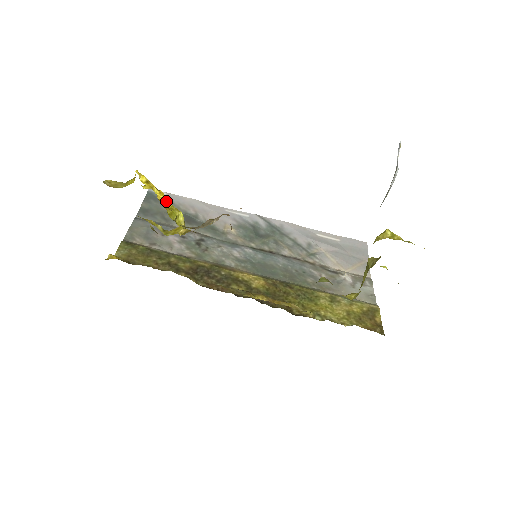
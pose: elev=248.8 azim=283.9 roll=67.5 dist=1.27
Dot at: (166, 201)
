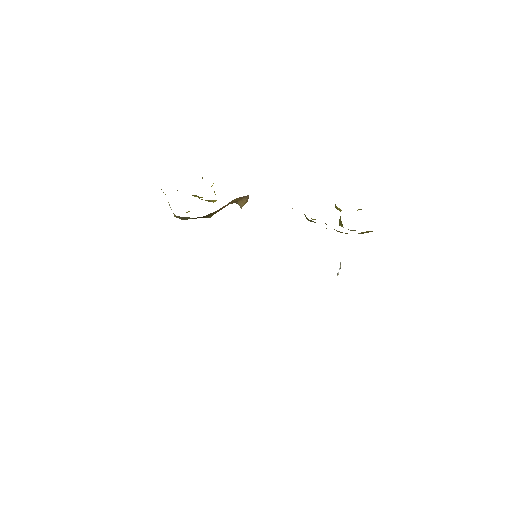
Dot at: occluded
